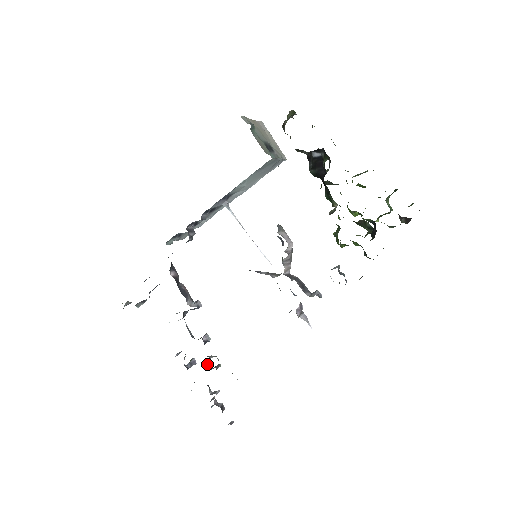
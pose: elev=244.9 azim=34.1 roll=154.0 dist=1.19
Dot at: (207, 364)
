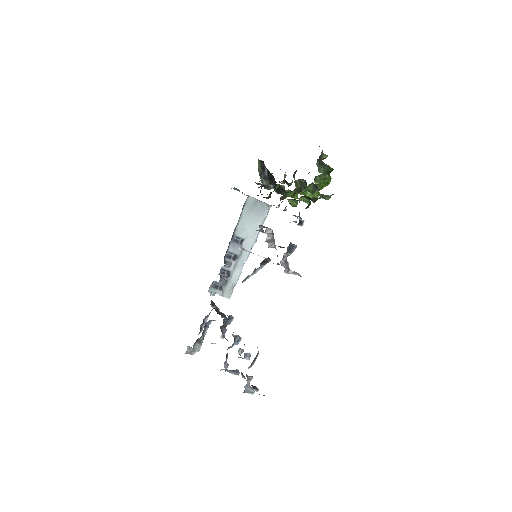
Dot at: (238, 353)
